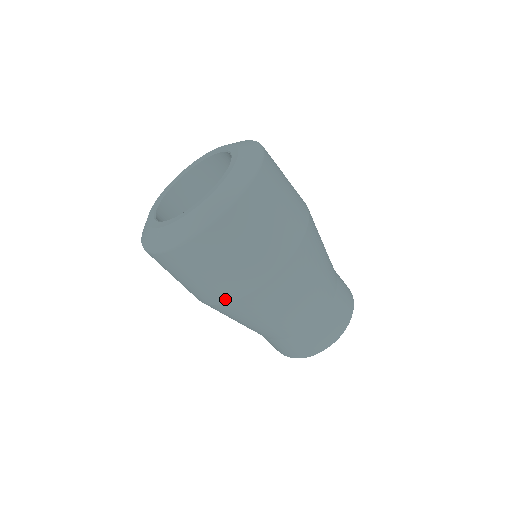
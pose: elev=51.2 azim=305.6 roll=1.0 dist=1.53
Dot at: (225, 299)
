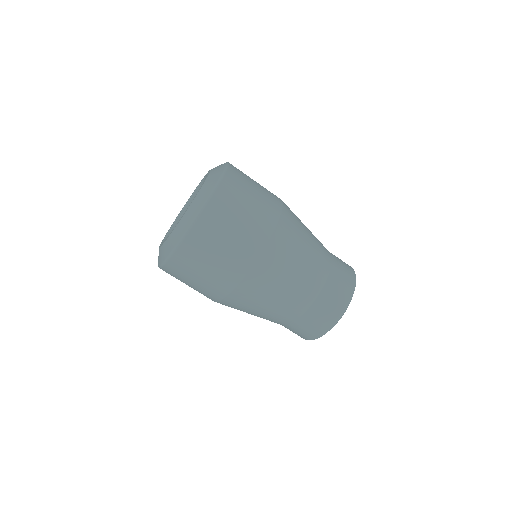
Dot at: (246, 267)
